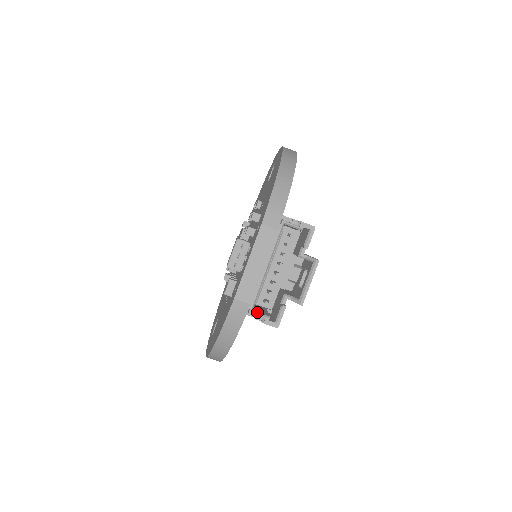
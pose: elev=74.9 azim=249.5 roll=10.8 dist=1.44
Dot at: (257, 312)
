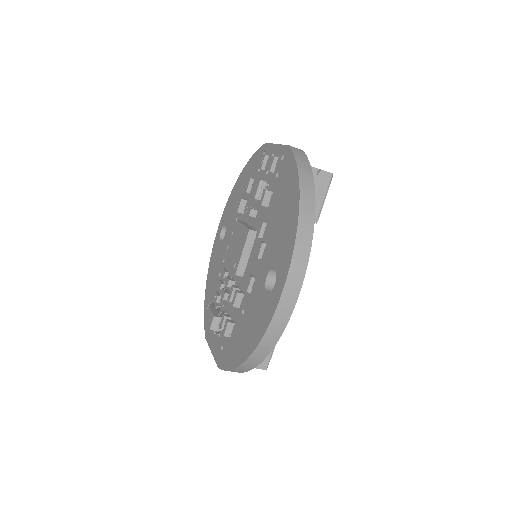
Dot at: occluded
